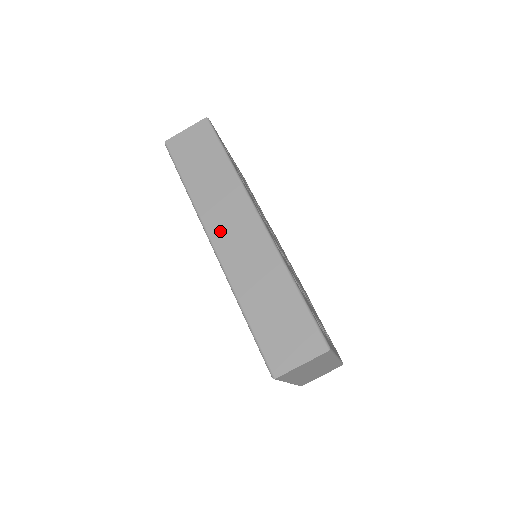
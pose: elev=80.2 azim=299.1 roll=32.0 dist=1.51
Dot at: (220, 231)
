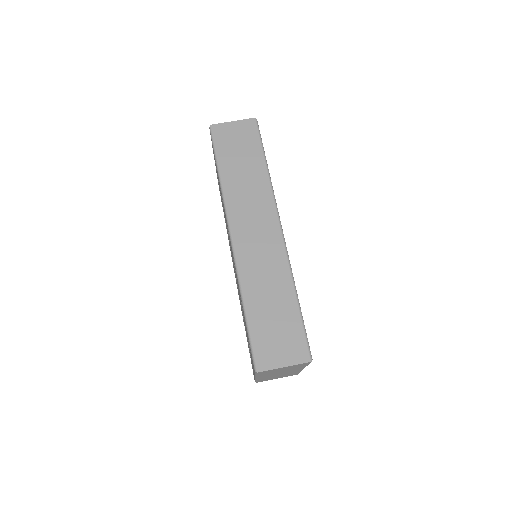
Dot at: (242, 226)
